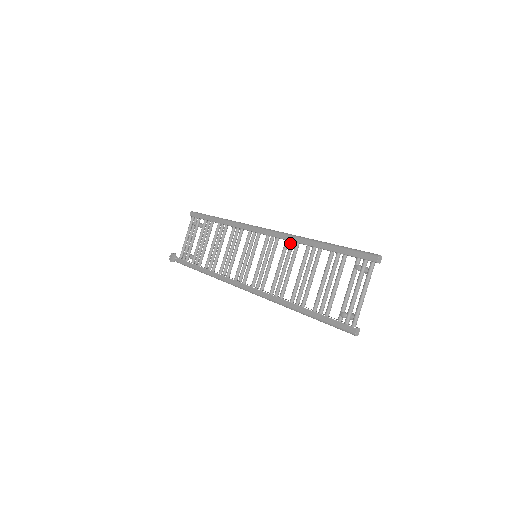
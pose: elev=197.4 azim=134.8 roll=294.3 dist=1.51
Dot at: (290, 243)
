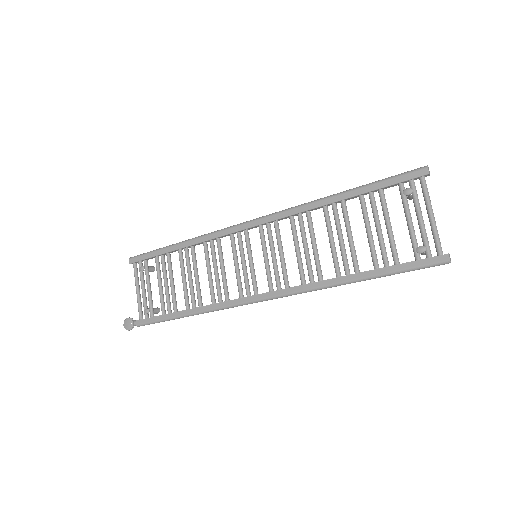
Dot at: (298, 216)
